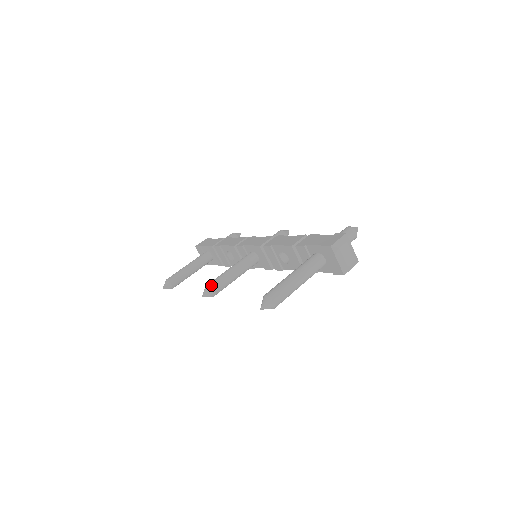
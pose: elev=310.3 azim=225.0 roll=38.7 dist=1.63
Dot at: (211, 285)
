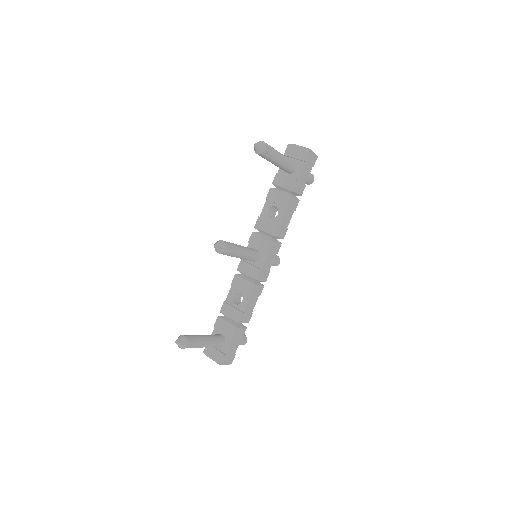
Dot at: occluded
